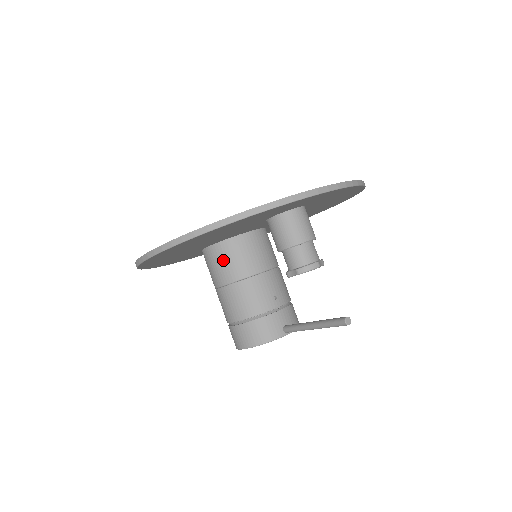
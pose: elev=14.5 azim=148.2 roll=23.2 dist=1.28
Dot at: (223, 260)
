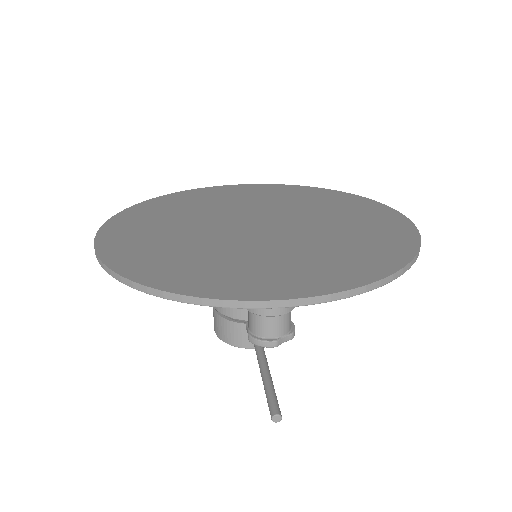
Dot at: occluded
